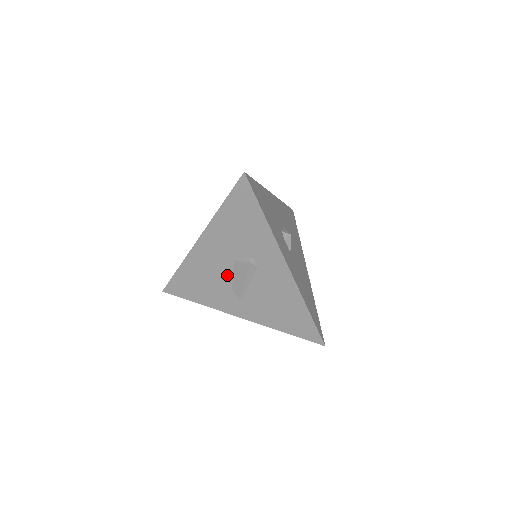
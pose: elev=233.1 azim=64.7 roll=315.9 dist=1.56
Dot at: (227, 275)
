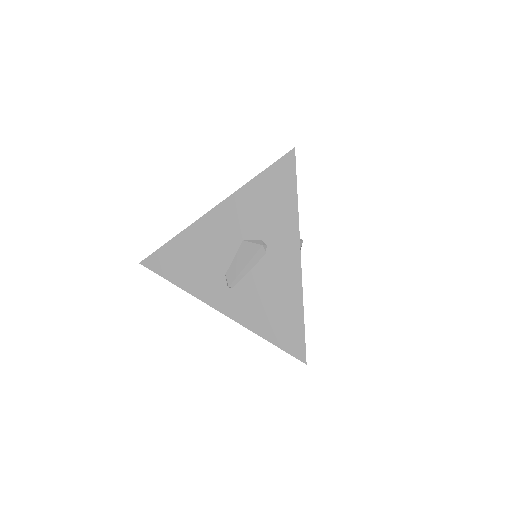
Dot at: (227, 256)
